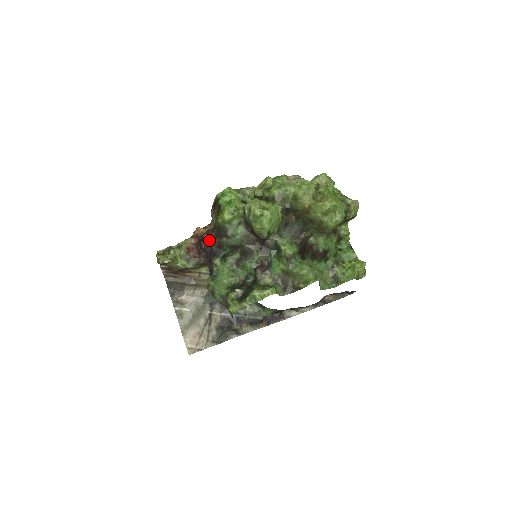
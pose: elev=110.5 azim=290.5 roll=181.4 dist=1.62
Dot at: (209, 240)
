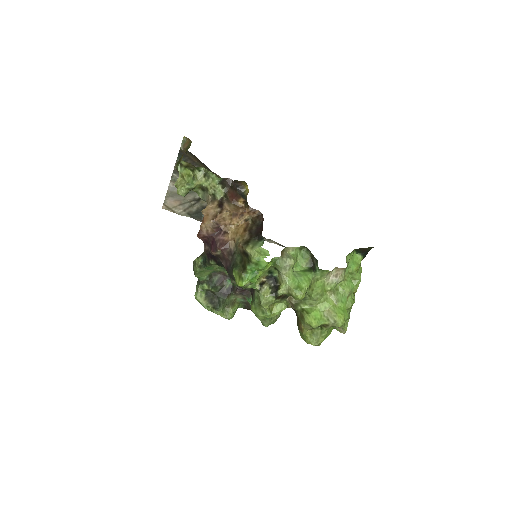
Dot at: (220, 255)
